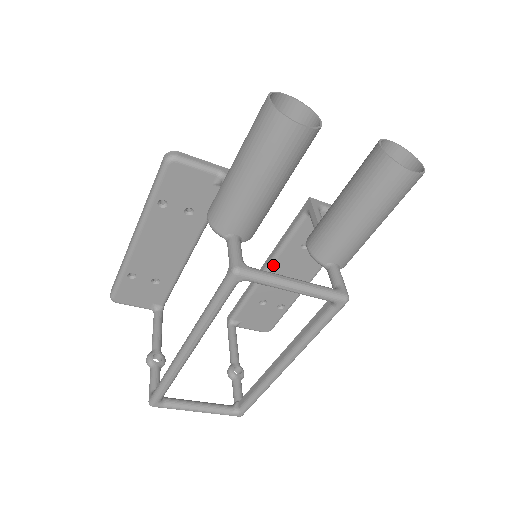
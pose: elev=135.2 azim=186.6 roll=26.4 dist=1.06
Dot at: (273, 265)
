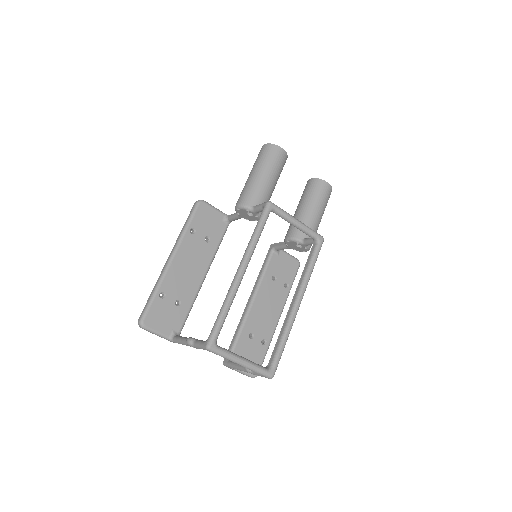
Dot at: (256, 295)
